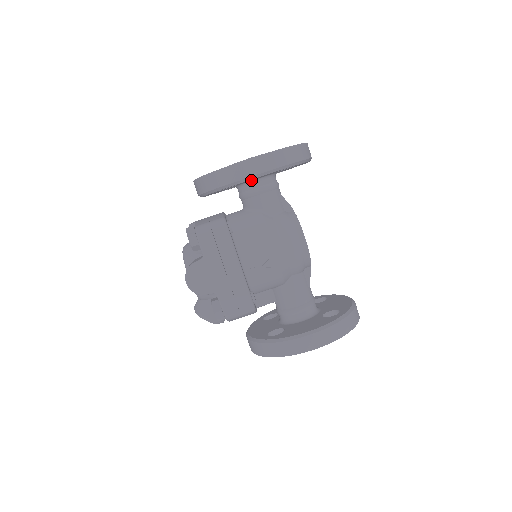
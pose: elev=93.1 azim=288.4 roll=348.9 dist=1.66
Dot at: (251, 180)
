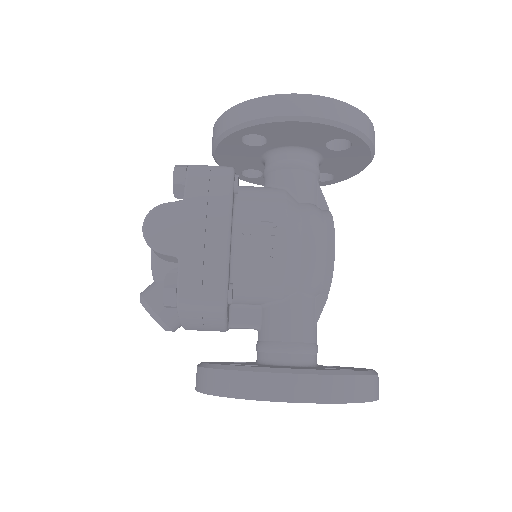
Dot at: (287, 145)
